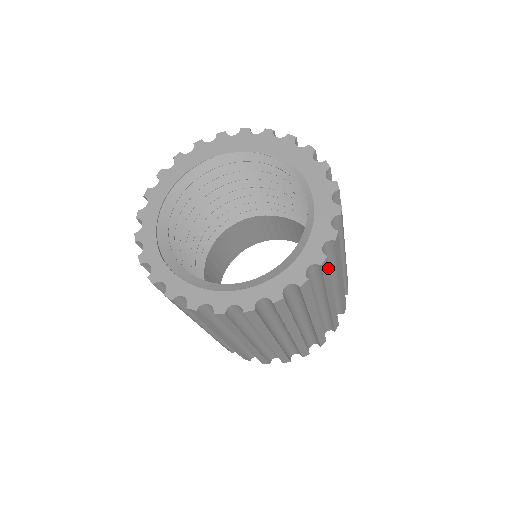
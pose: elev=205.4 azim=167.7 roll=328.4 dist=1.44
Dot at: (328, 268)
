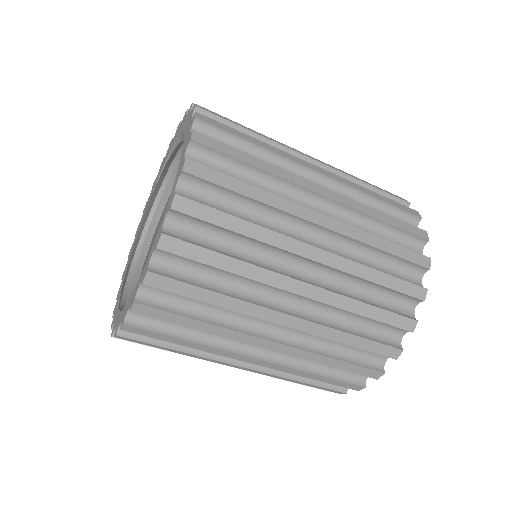
Dot at: (224, 145)
